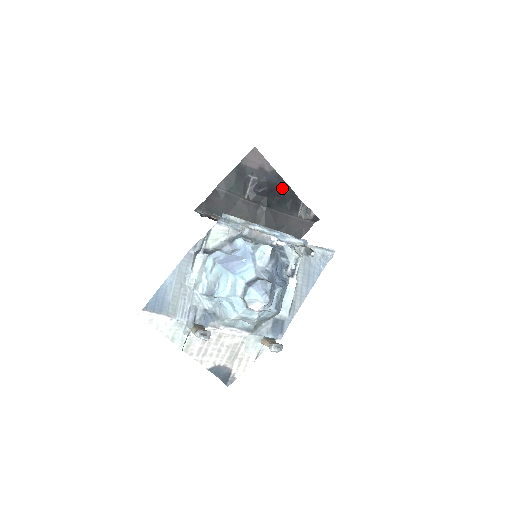
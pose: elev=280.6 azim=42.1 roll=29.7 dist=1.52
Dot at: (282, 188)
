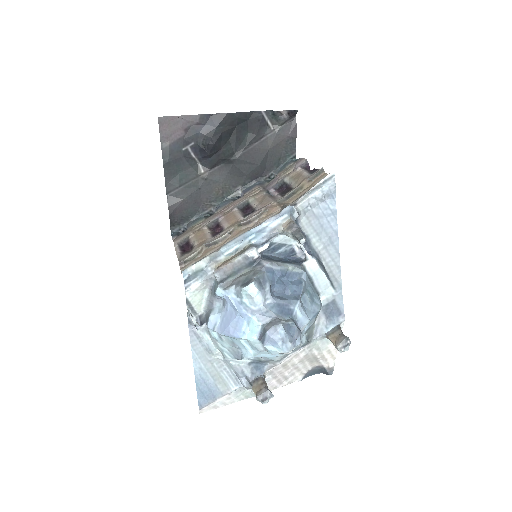
Dot at: (227, 123)
